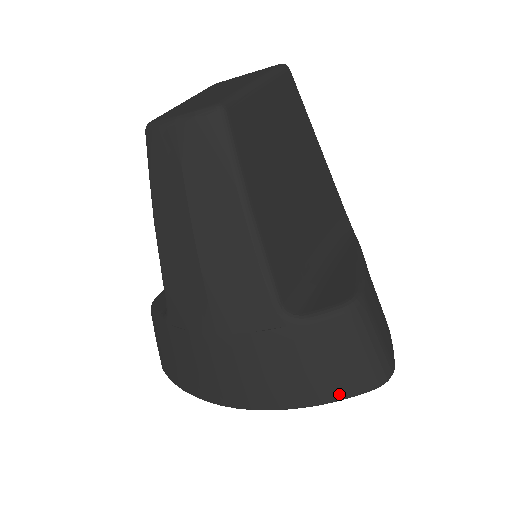
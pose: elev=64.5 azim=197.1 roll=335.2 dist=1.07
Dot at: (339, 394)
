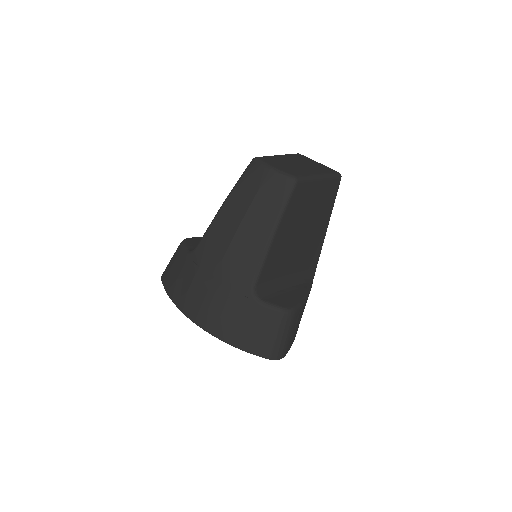
Dot at: (250, 349)
